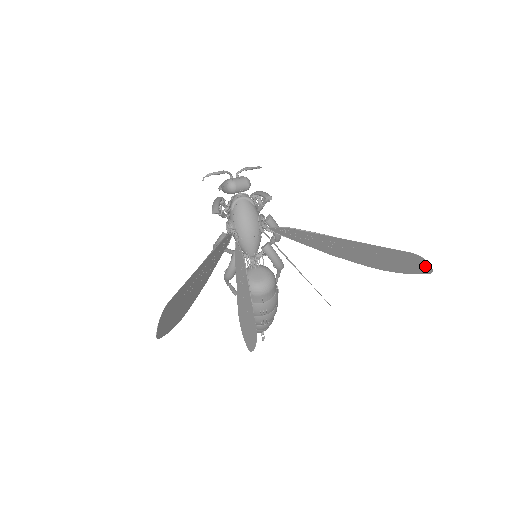
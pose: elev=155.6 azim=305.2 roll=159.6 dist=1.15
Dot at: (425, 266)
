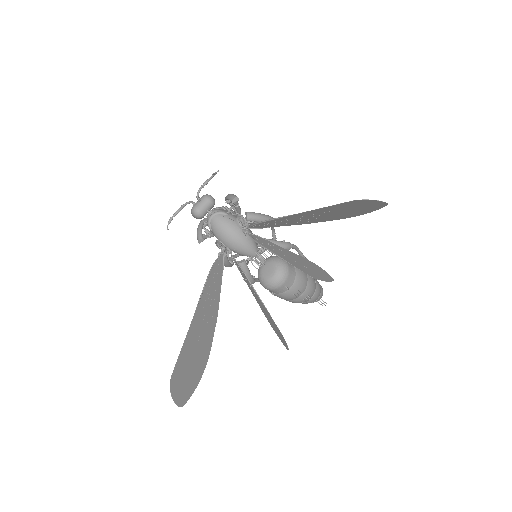
Dot at: (376, 203)
